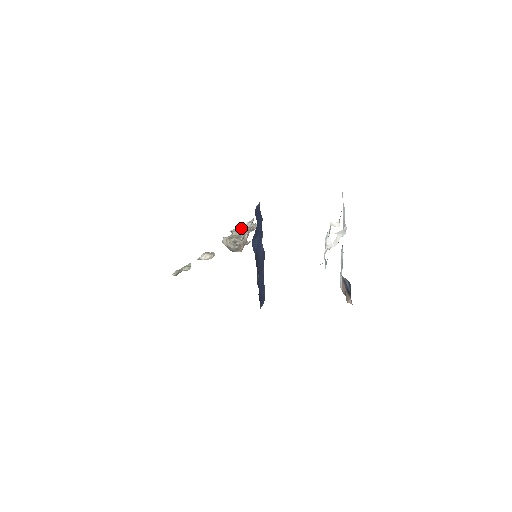
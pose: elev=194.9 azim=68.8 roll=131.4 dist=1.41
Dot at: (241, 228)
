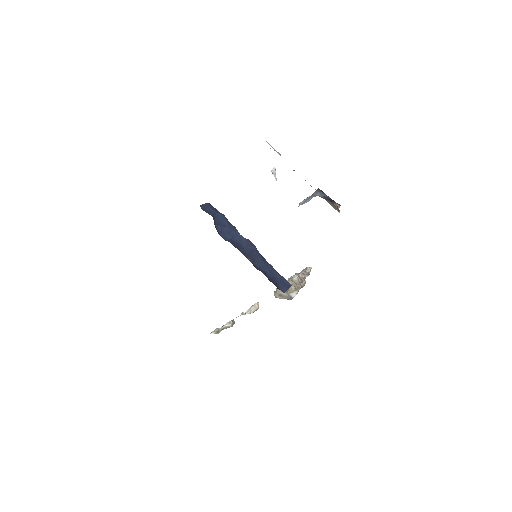
Dot at: occluded
